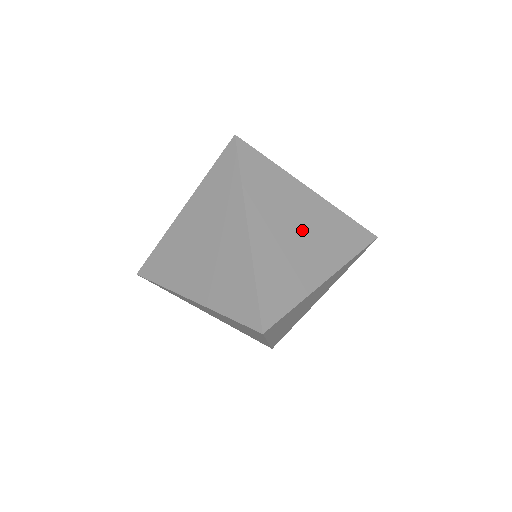
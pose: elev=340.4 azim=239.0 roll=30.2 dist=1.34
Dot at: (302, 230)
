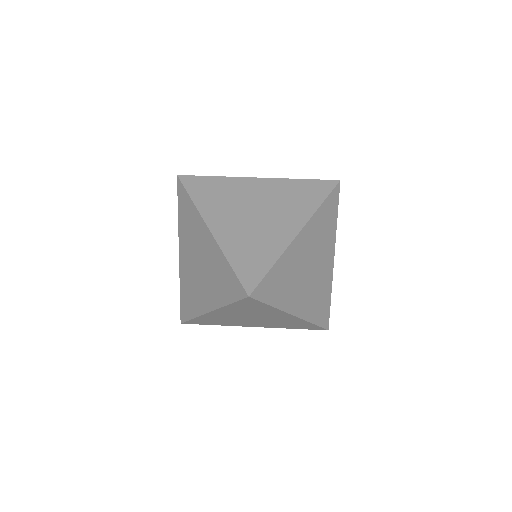
Dot at: occluded
